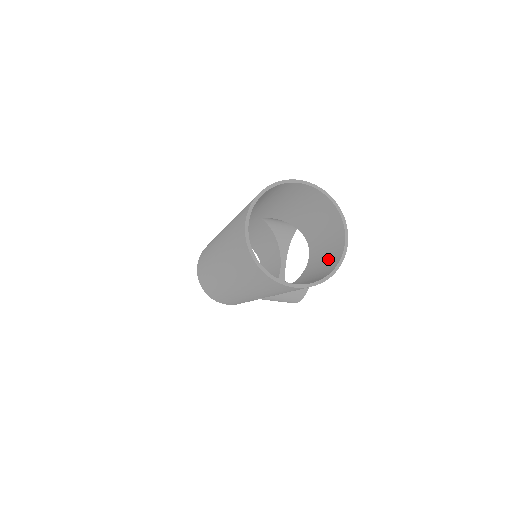
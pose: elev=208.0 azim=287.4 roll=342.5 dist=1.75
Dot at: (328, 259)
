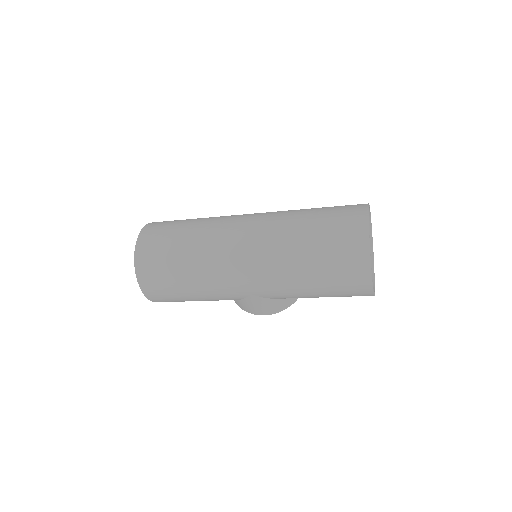
Dot at: occluded
